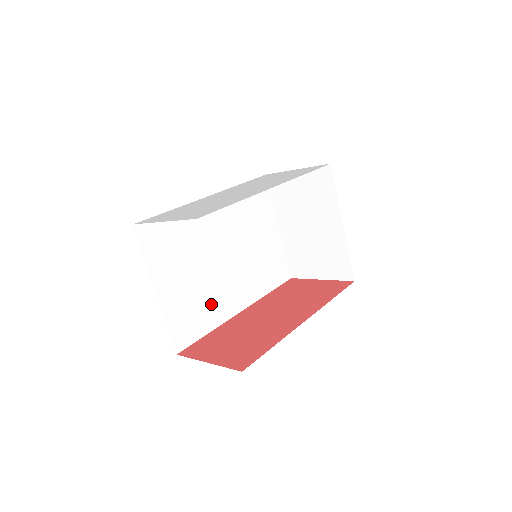
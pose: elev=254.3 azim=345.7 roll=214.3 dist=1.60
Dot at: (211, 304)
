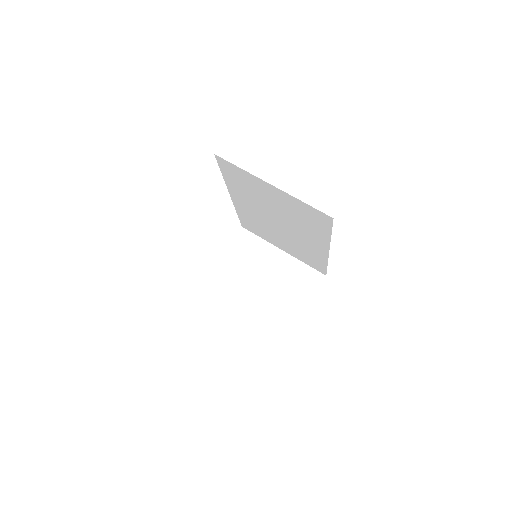
Dot at: occluded
